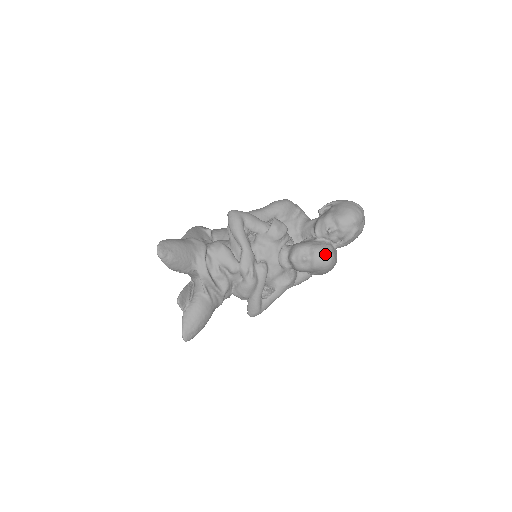
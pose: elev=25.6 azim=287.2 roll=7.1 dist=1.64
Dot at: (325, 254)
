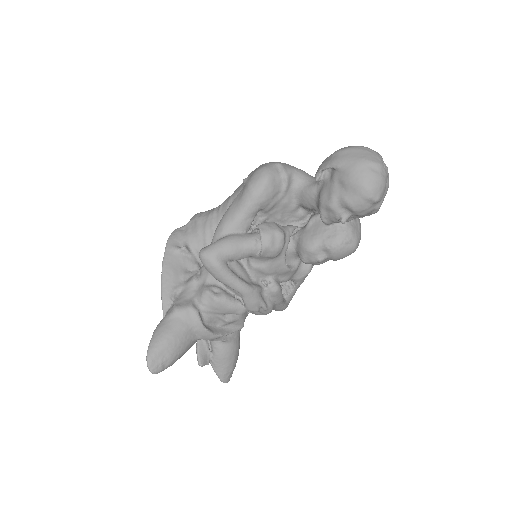
Dot at: (346, 248)
